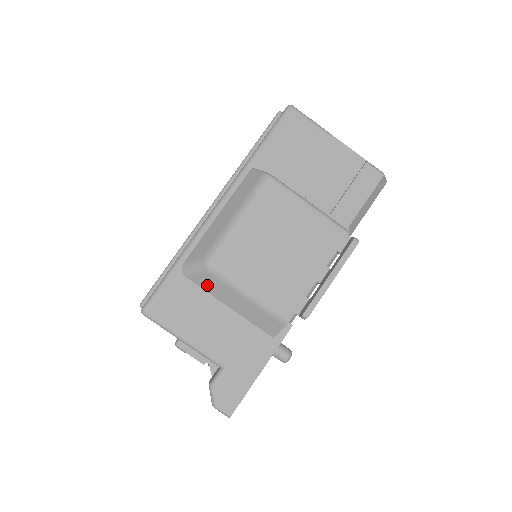
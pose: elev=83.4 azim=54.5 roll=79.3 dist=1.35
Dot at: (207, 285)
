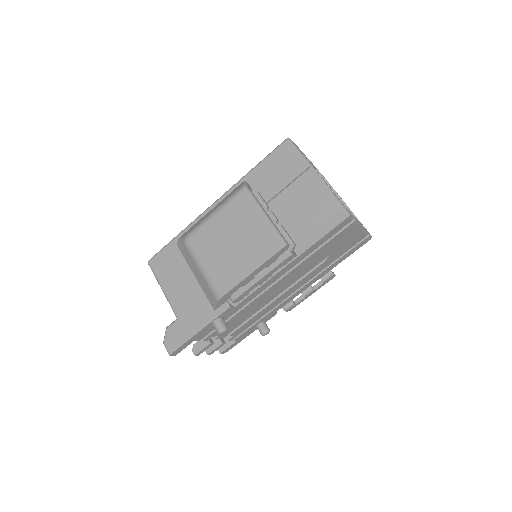
Dot at: (186, 256)
